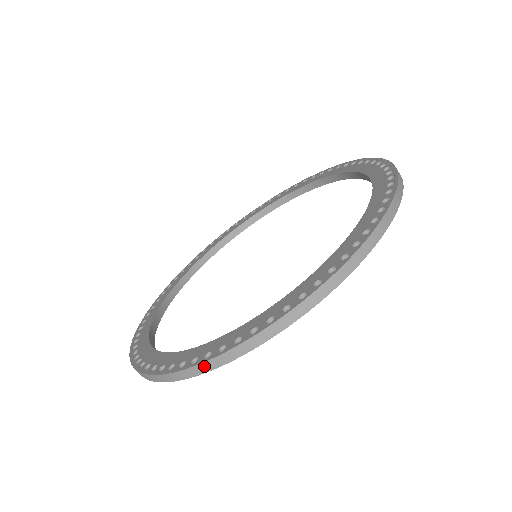
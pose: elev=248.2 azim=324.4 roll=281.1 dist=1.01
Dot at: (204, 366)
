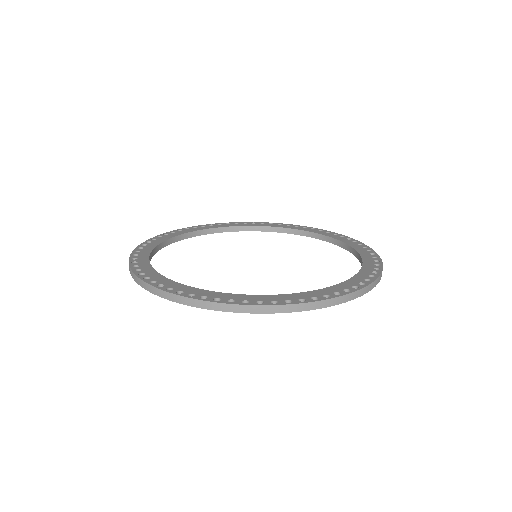
Dot at: (154, 289)
